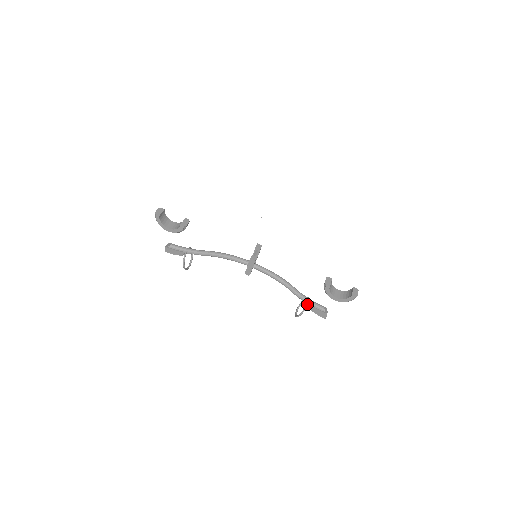
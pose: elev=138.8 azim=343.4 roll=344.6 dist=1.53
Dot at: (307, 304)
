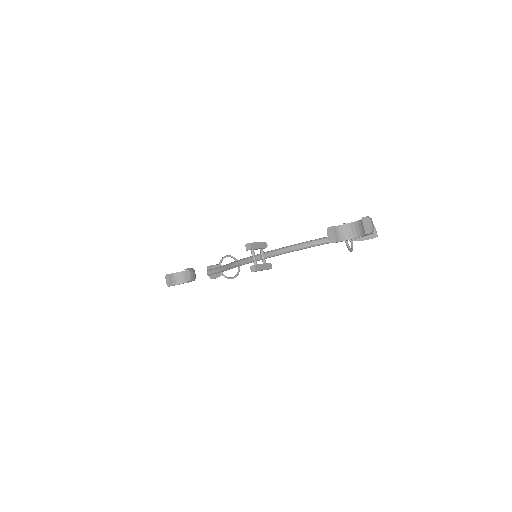
Dot at: (345, 242)
